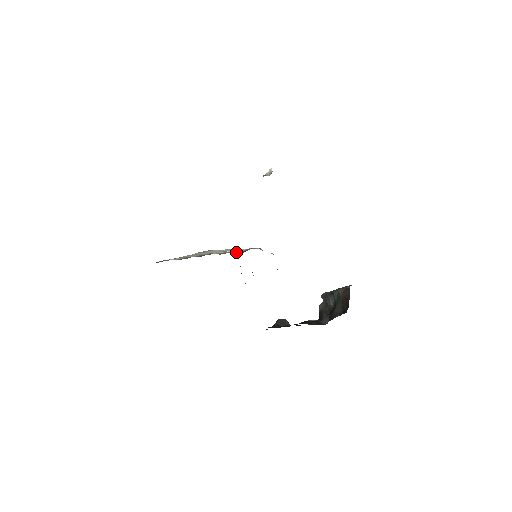
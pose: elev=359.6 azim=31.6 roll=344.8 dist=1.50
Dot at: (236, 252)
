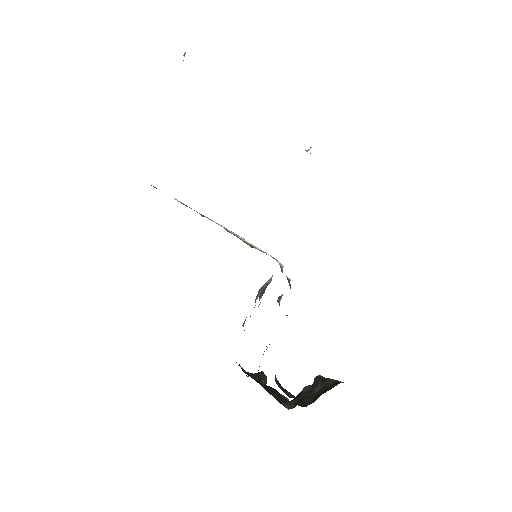
Dot at: (247, 243)
